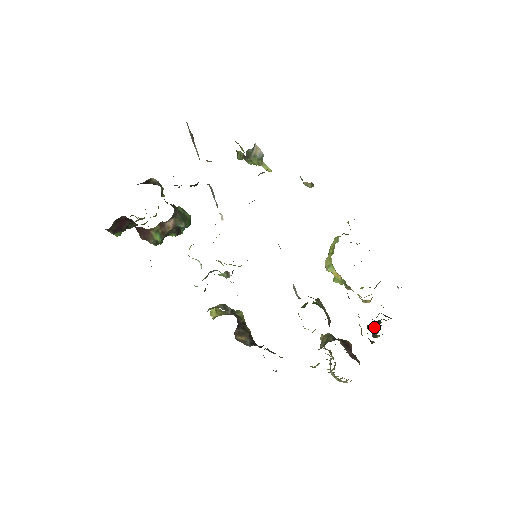
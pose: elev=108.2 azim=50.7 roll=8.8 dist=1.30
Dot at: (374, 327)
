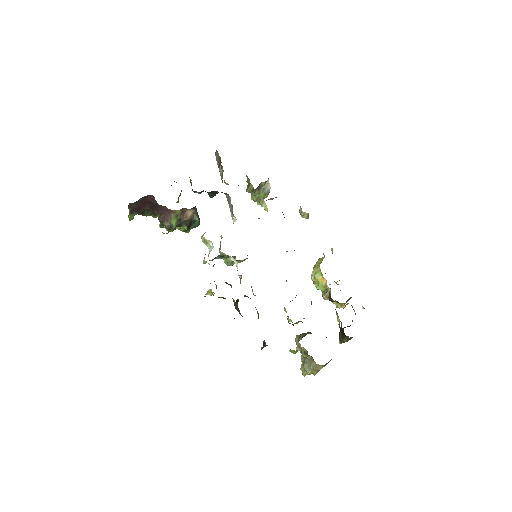
Dot at: occluded
